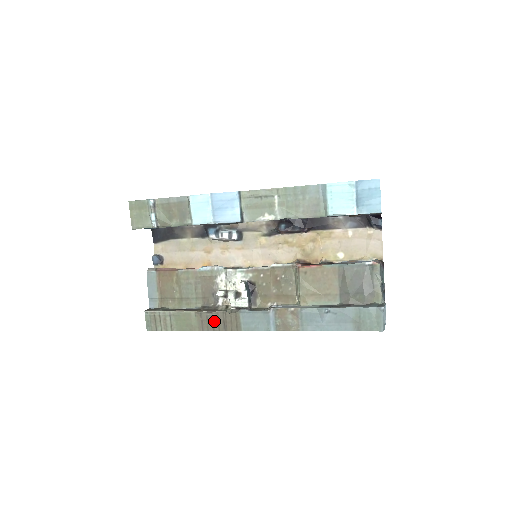
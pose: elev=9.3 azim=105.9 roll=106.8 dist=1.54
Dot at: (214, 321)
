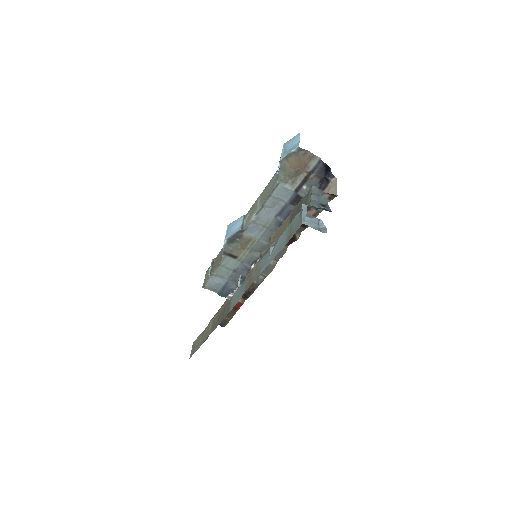
Dot at: (219, 318)
